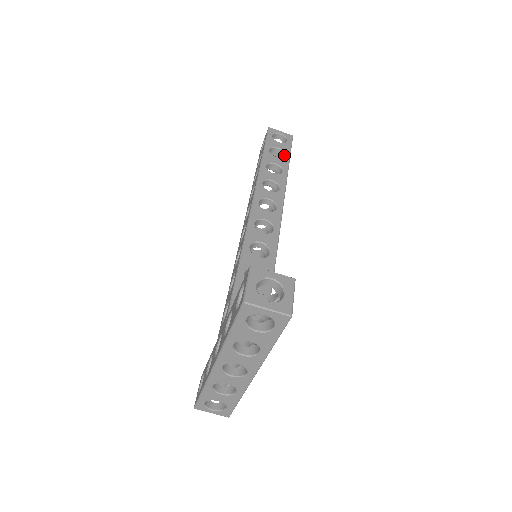
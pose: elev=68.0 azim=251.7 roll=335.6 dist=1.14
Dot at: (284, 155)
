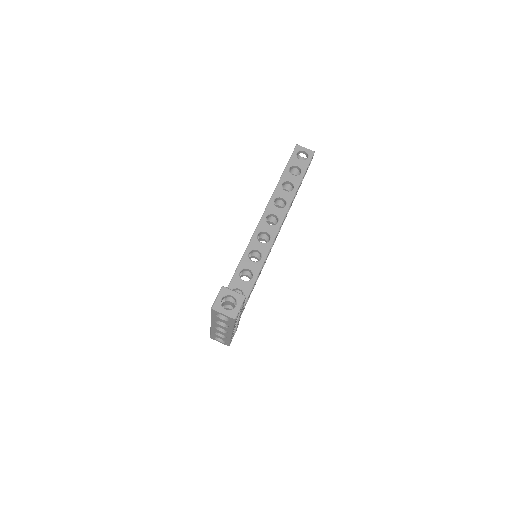
Dot at: (300, 172)
